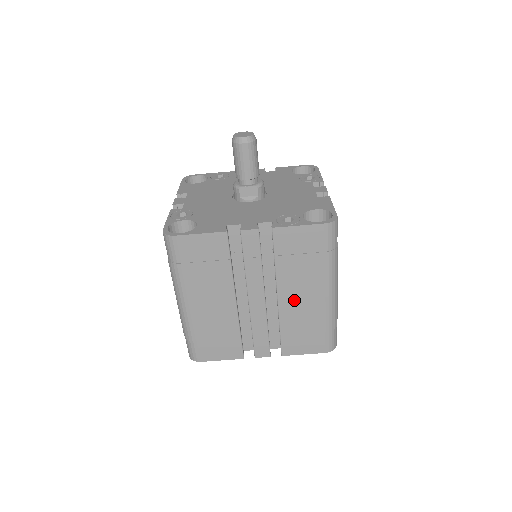
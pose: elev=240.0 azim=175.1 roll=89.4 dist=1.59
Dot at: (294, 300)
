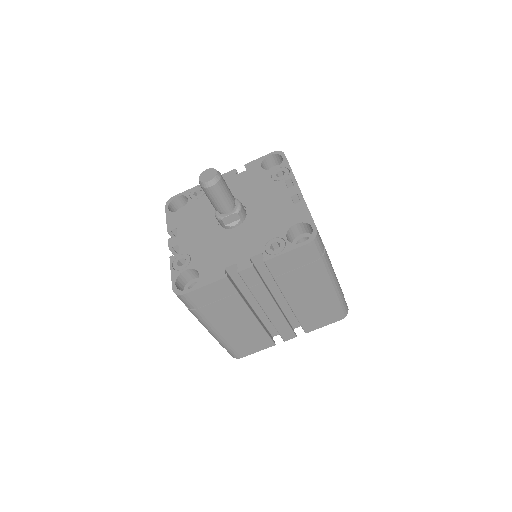
Dot at: (302, 299)
